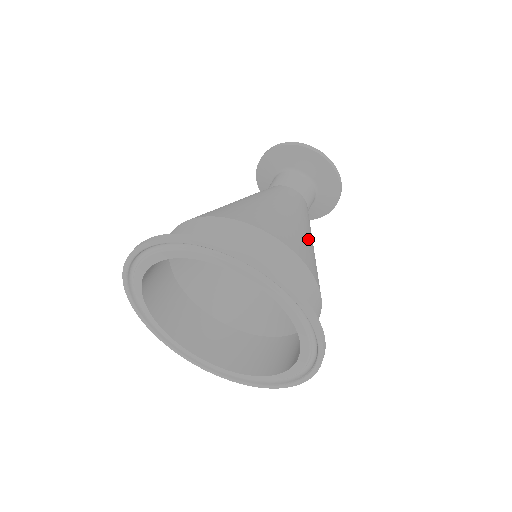
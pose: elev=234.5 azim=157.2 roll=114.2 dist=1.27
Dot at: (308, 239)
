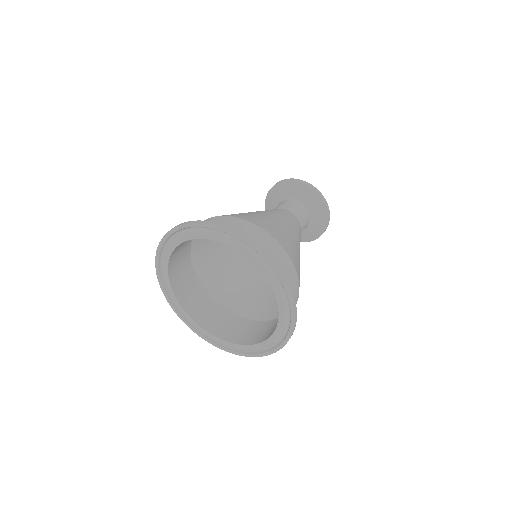
Dot at: (288, 233)
